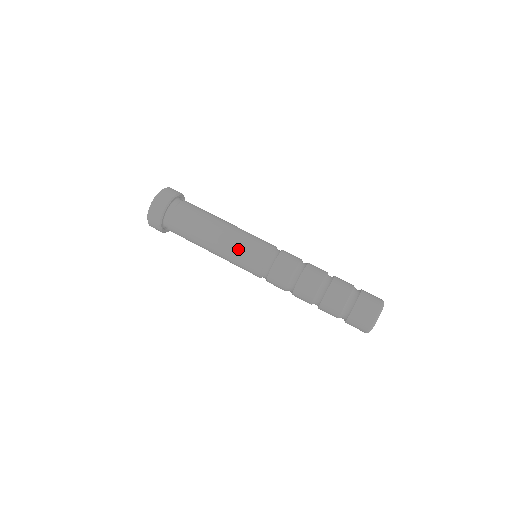
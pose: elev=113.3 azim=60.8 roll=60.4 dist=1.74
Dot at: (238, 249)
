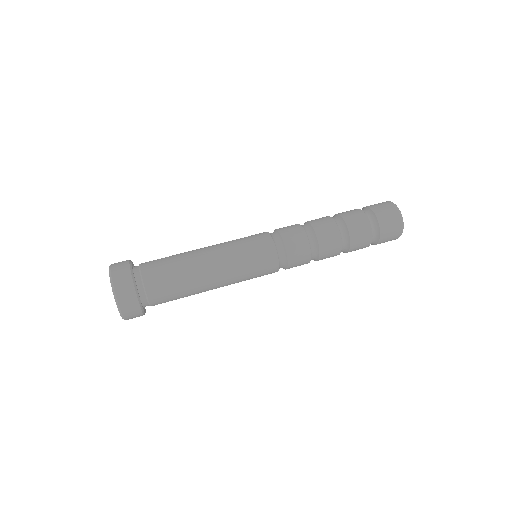
Dot at: (236, 243)
